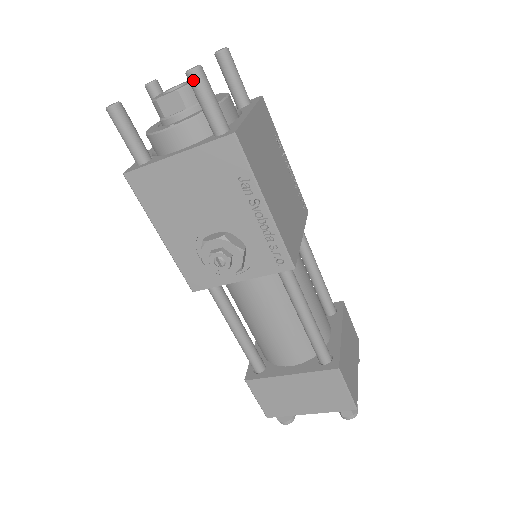
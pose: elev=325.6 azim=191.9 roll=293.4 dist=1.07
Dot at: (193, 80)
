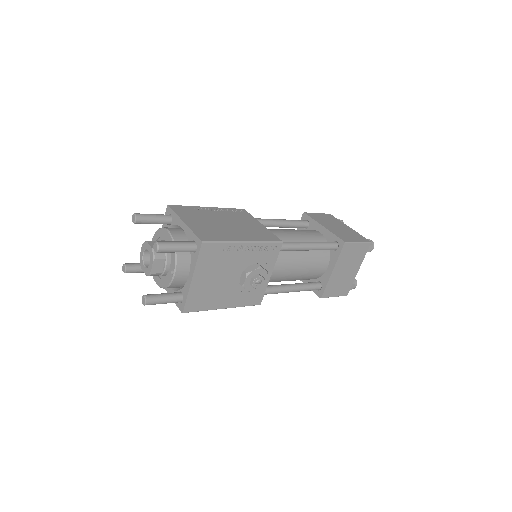
Dot at: (163, 251)
